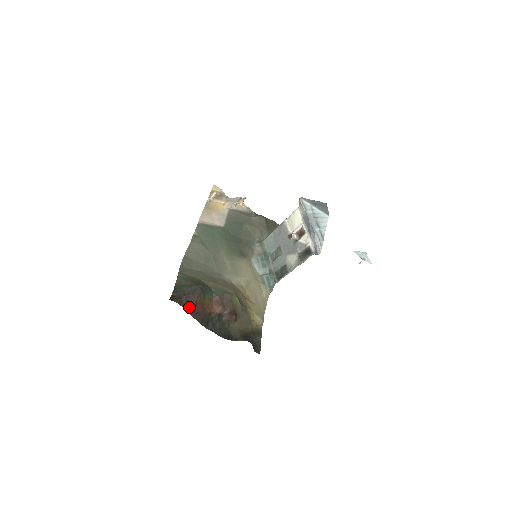
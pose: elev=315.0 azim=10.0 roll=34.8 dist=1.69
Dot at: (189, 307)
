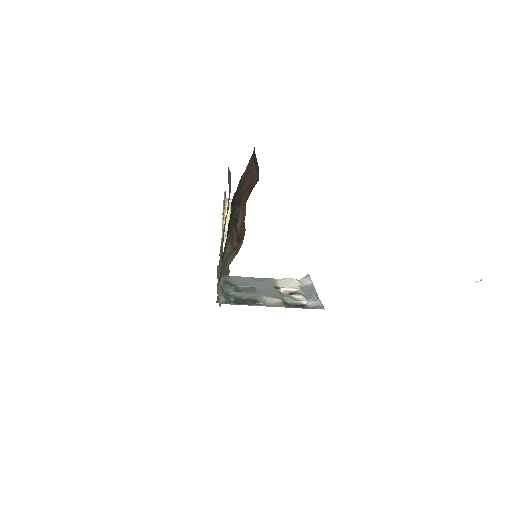
Dot at: (251, 166)
